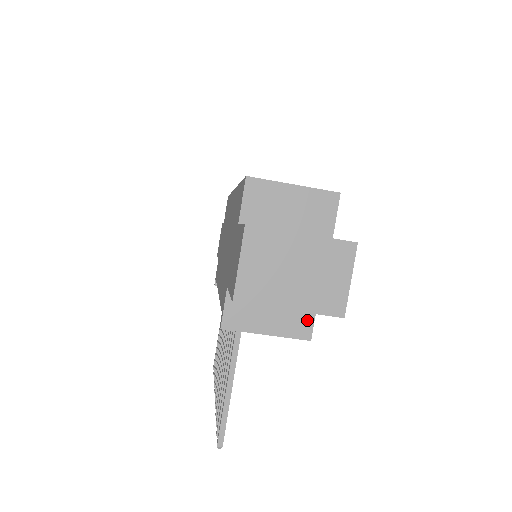
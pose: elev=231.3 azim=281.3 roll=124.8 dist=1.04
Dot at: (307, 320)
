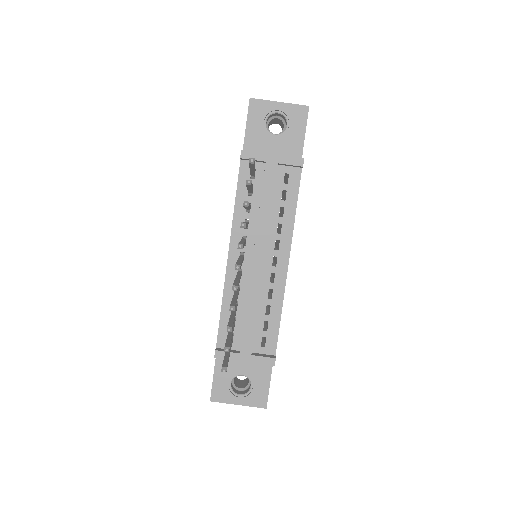
Dot at: occluded
